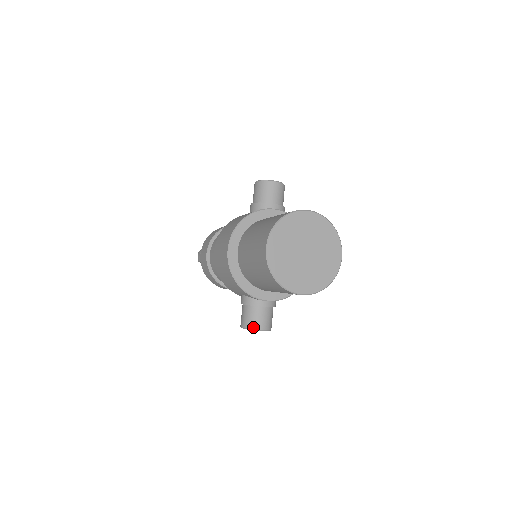
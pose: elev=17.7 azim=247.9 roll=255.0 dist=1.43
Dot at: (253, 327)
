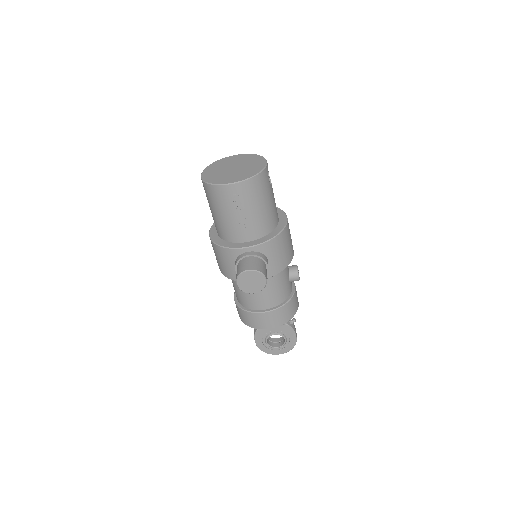
Dot at: (241, 272)
